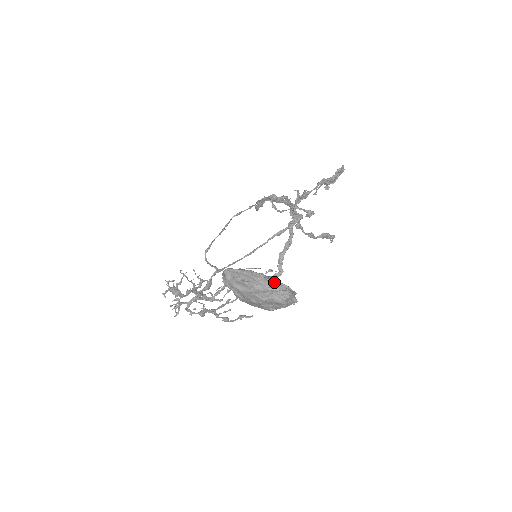
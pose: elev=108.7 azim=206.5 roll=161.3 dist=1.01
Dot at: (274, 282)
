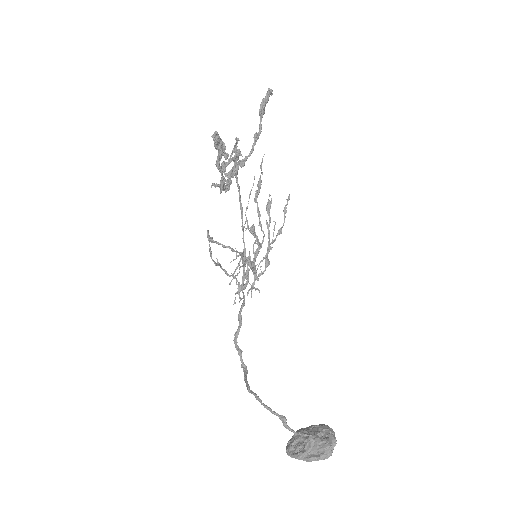
Dot at: (317, 458)
